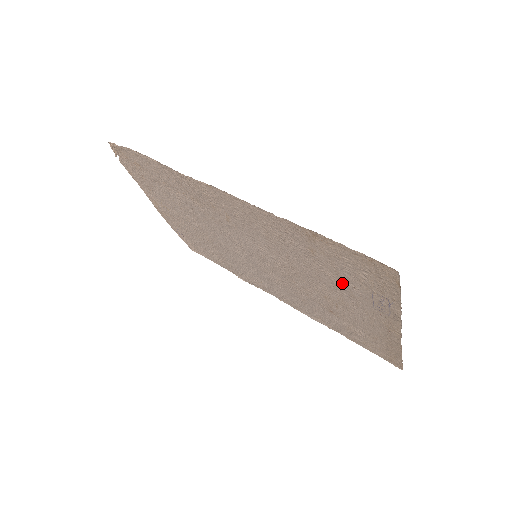
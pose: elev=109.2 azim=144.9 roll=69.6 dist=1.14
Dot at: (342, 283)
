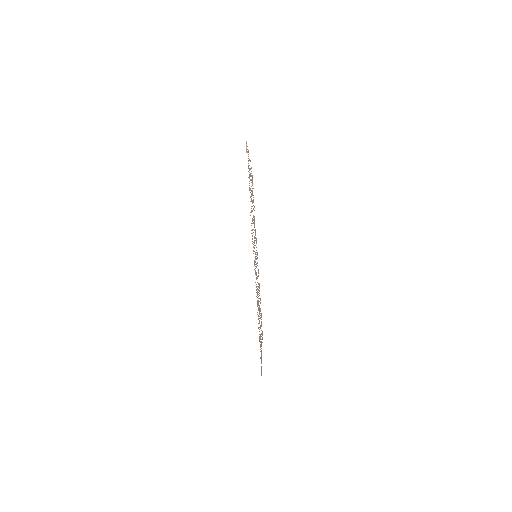
Dot at: occluded
